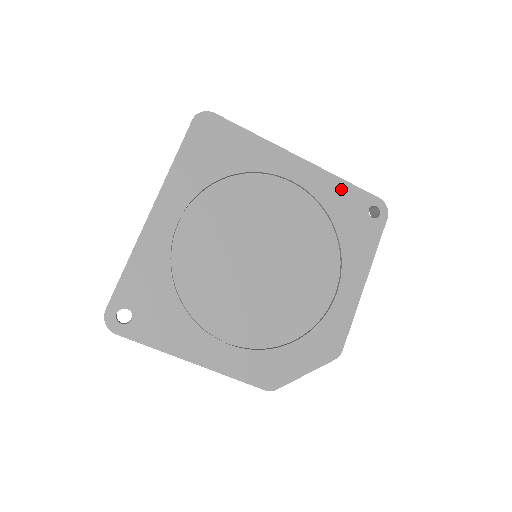
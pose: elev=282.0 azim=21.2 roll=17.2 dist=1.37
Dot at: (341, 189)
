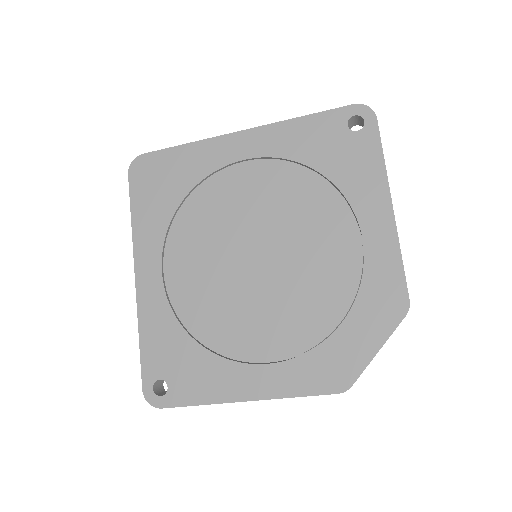
Dot at: (302, 128)
